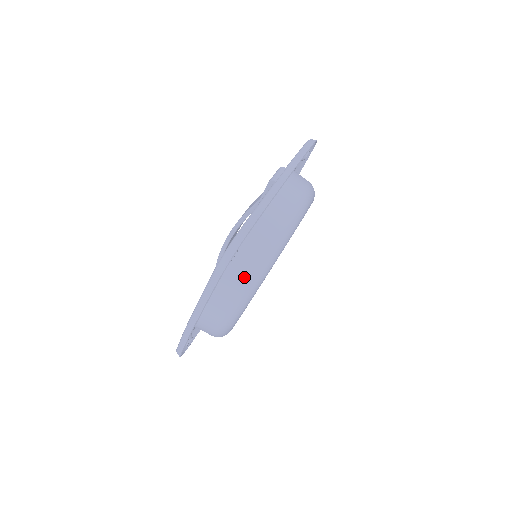
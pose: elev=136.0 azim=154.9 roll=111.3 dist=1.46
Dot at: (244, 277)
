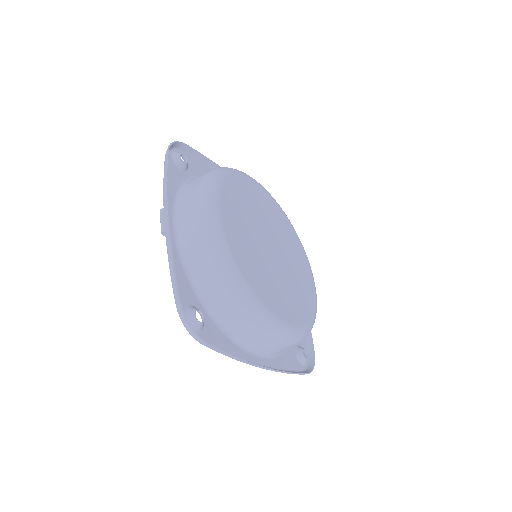
Dot at: (234, 310)
